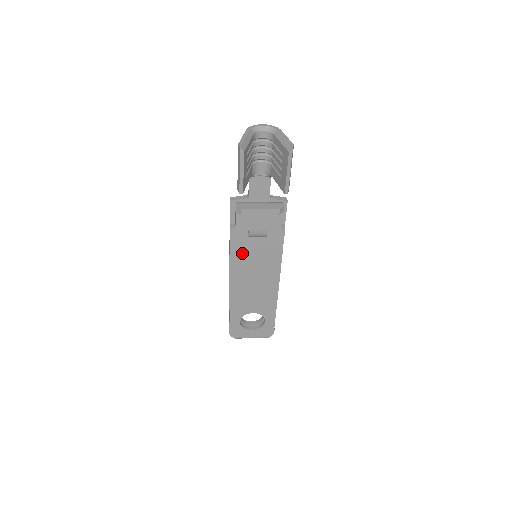
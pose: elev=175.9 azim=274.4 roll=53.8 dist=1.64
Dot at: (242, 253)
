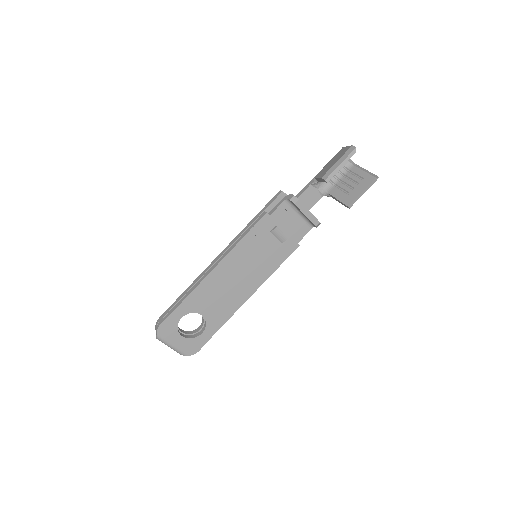
Dot at: (252, 243)
